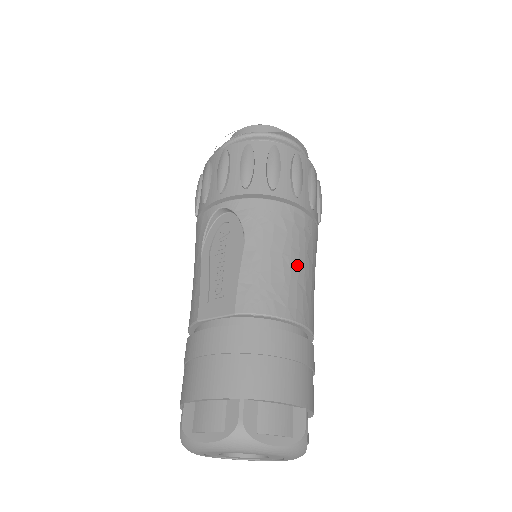
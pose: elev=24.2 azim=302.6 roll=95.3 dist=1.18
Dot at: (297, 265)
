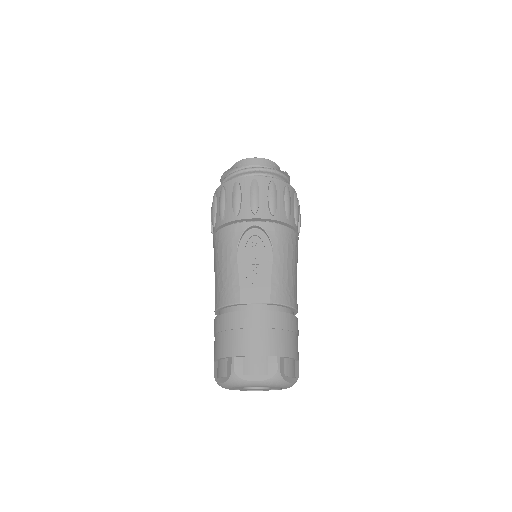
Dot at: (296, 272)
